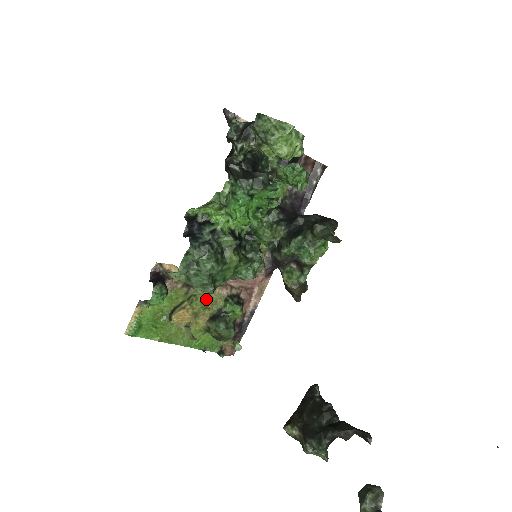
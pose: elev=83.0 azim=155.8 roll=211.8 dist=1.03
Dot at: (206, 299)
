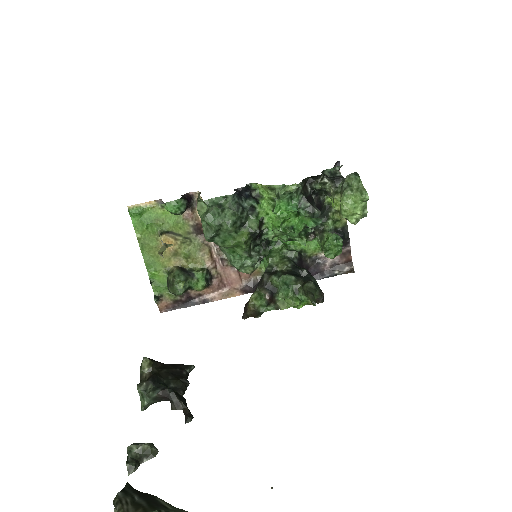
Dot at: (194, 253)
